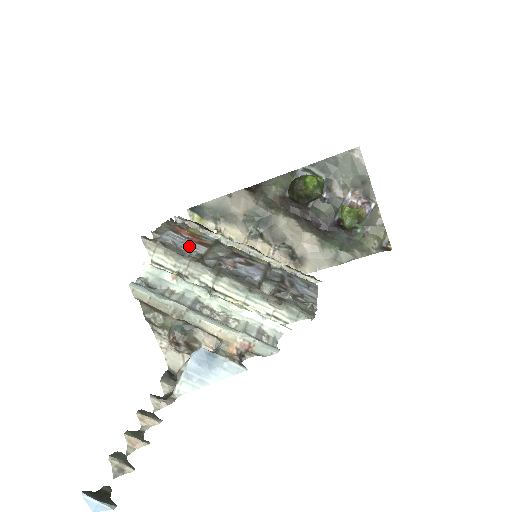
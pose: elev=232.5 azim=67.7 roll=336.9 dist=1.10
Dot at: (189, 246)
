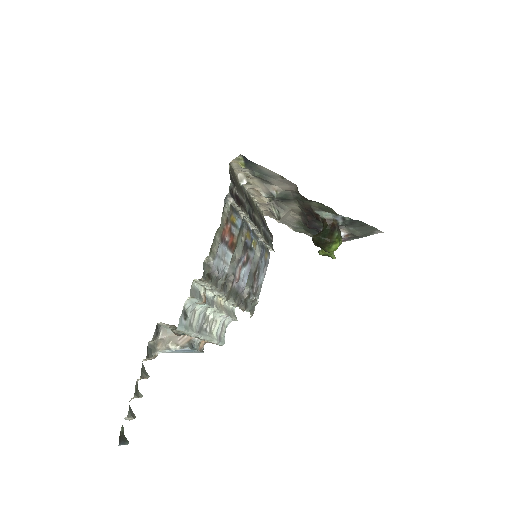
Dot at: (224, 263)
